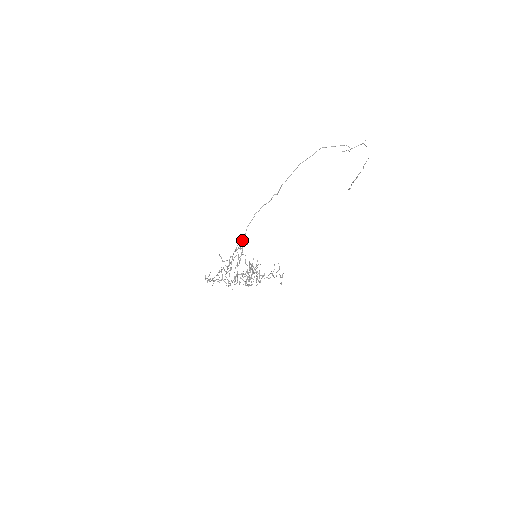
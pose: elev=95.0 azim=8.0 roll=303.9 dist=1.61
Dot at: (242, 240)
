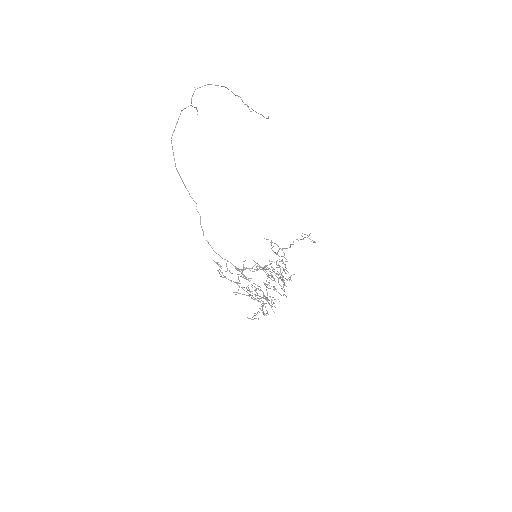
Dot at: occluded
